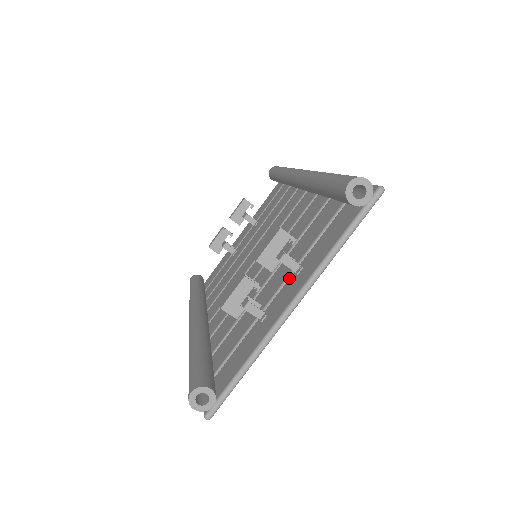
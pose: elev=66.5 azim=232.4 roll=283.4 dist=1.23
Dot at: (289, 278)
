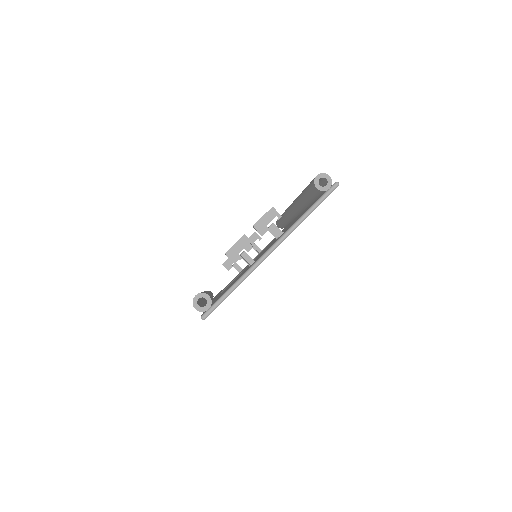
Dot at: occluded
